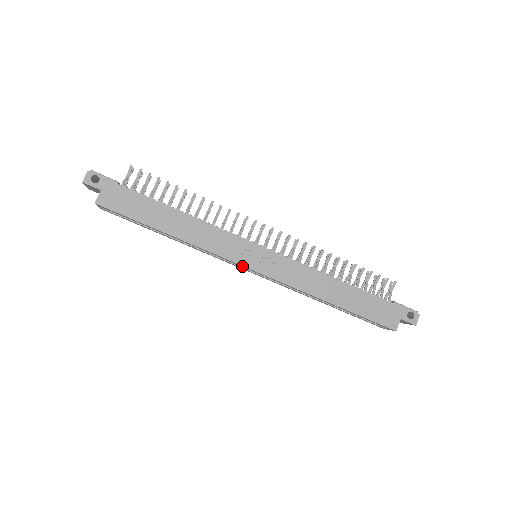
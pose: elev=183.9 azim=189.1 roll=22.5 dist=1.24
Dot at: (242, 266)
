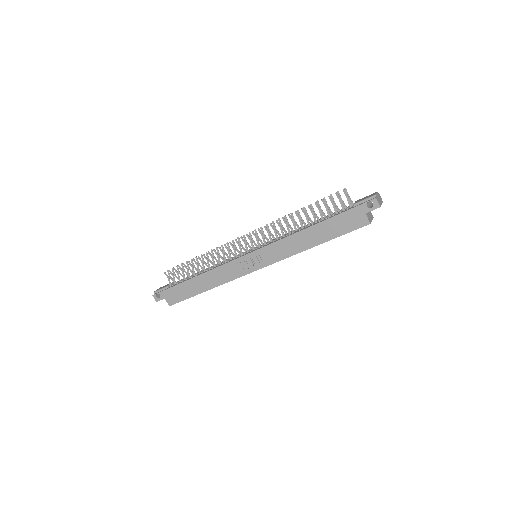
Dot at: occluded
